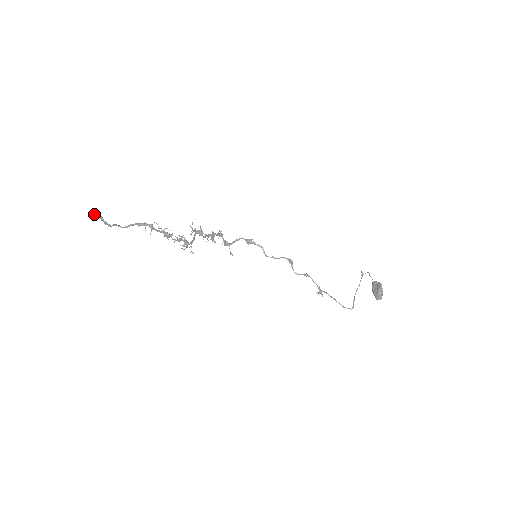
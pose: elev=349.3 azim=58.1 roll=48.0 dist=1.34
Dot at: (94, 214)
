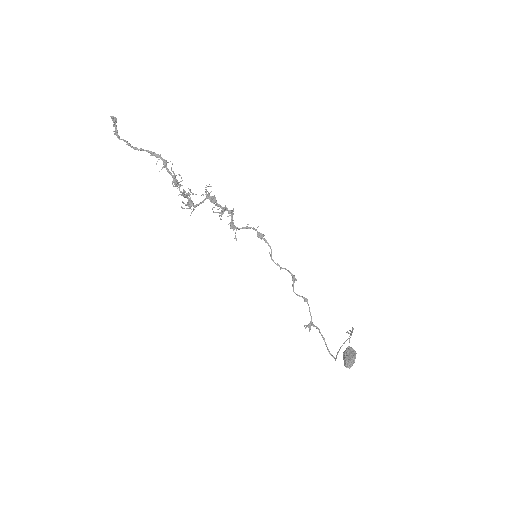
Dot at: occluded
